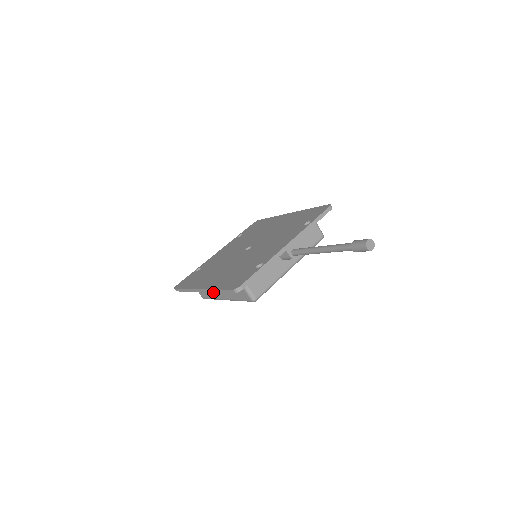
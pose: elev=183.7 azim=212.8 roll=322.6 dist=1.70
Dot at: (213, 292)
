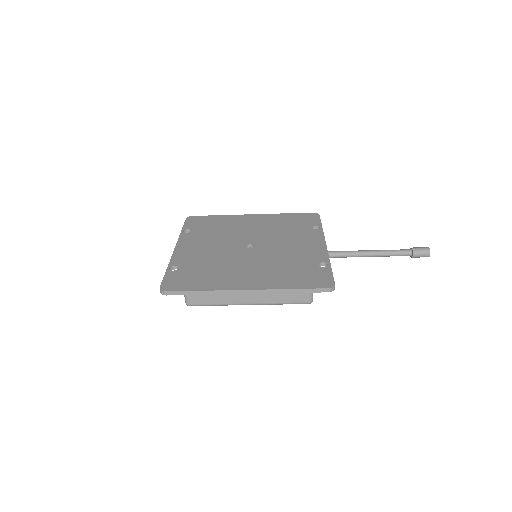
Dot at: occluded
